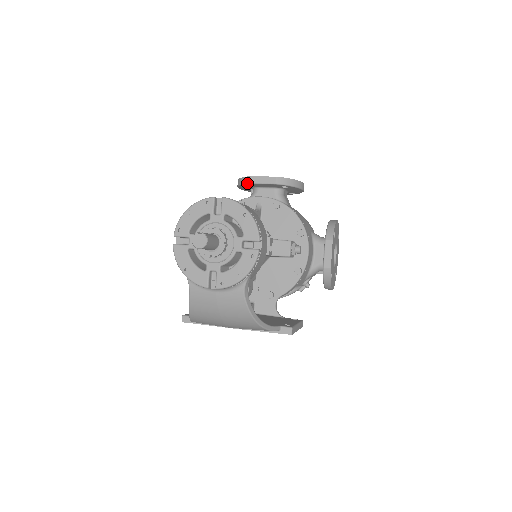
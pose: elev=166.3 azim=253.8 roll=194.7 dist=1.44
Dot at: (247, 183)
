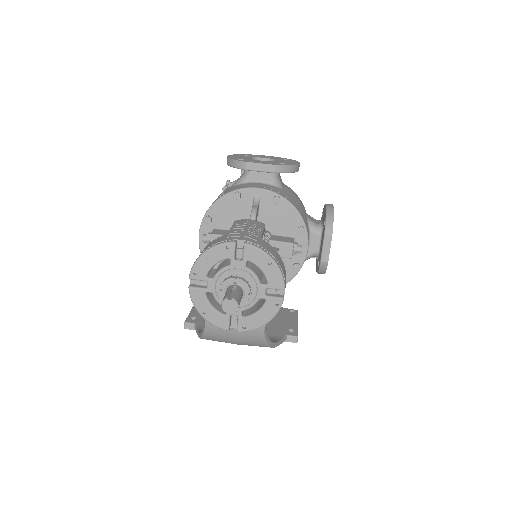
Dot at: (242, 169)
